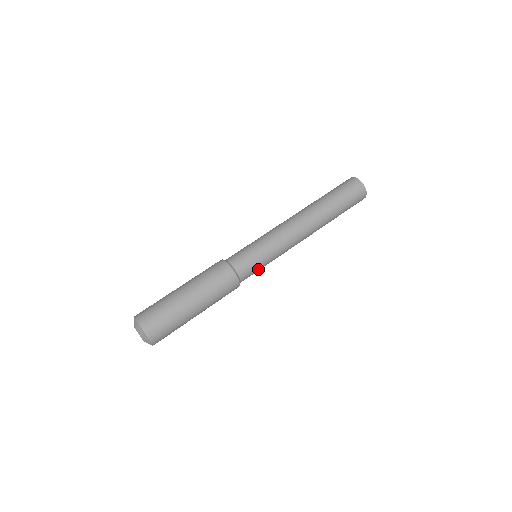
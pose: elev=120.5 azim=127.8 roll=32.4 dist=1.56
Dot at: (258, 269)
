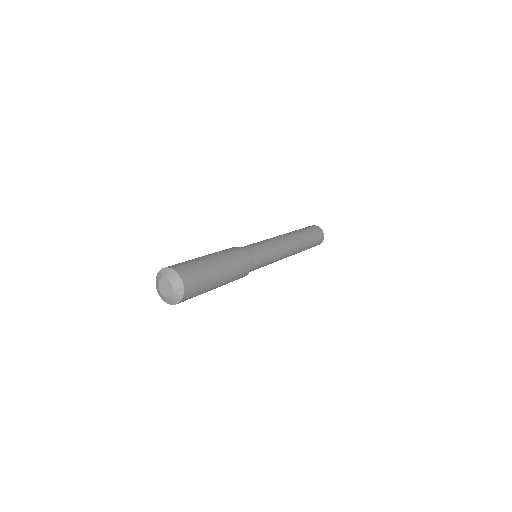
Dot at: (261, 252)
